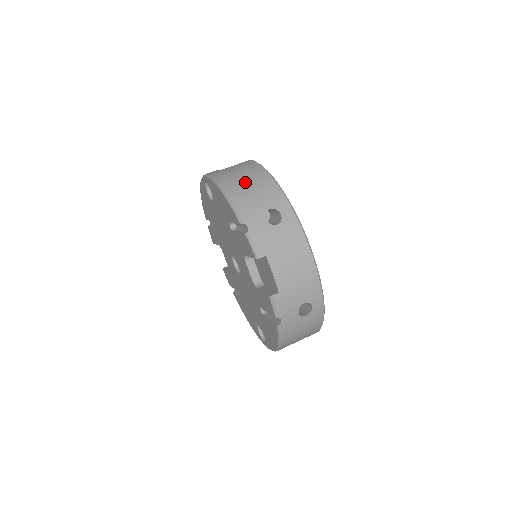
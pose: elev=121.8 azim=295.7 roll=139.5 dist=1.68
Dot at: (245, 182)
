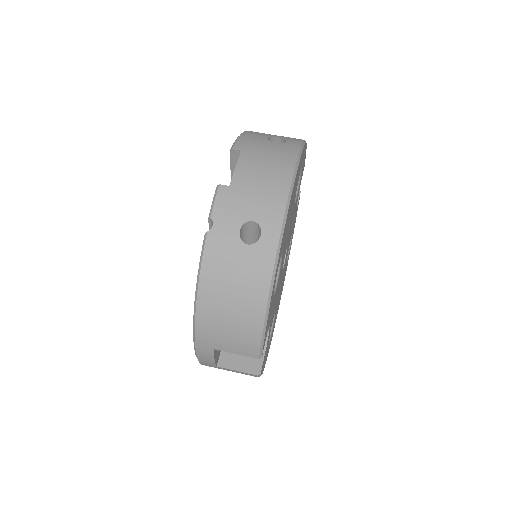
Dot at: occluded
